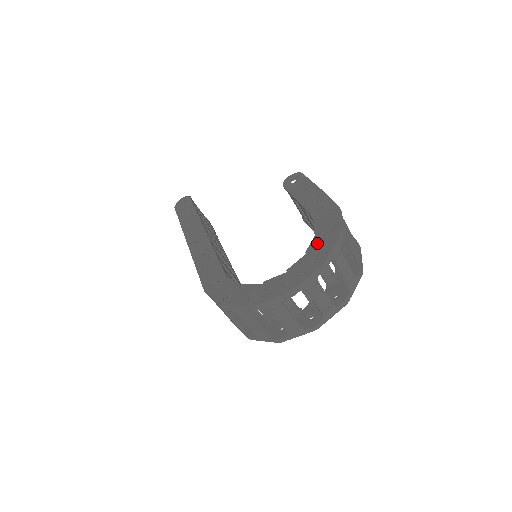
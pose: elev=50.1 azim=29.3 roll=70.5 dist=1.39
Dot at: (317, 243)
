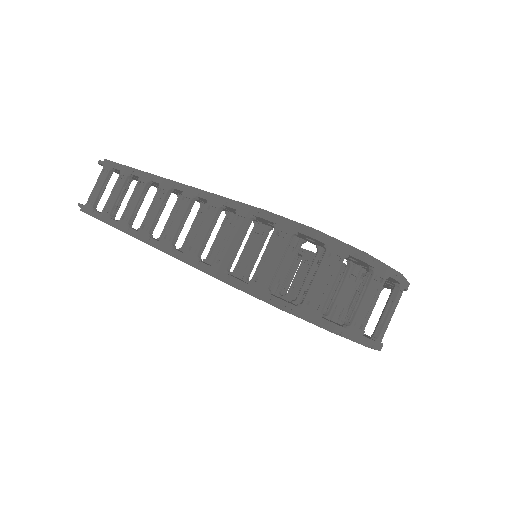
Dot at: occluded
